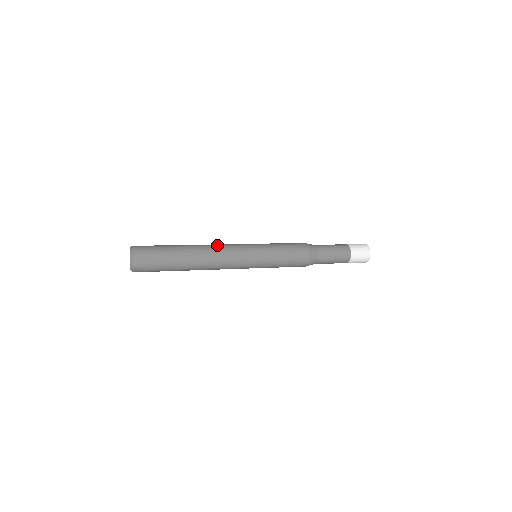
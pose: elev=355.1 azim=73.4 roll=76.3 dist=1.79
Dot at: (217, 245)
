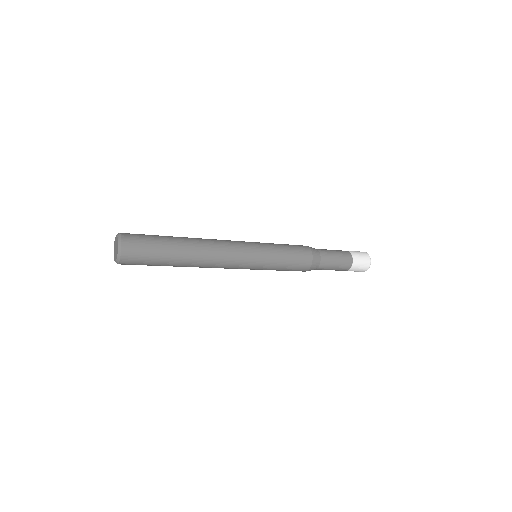
Dot at: (219, 245)
